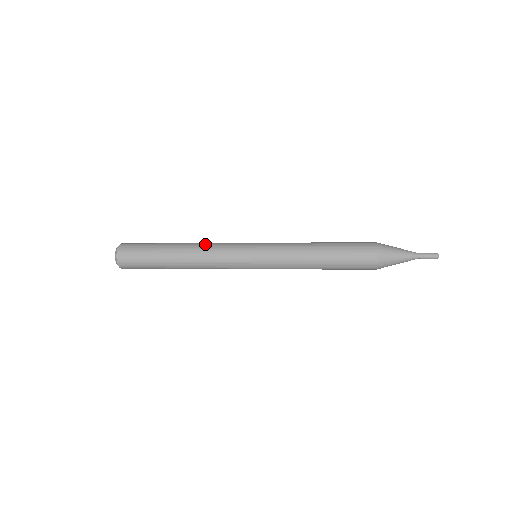
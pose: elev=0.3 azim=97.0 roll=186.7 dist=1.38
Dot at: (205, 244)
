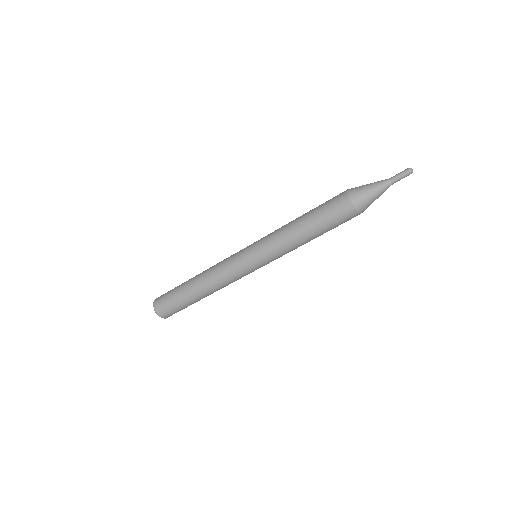
Dot at: occluded
